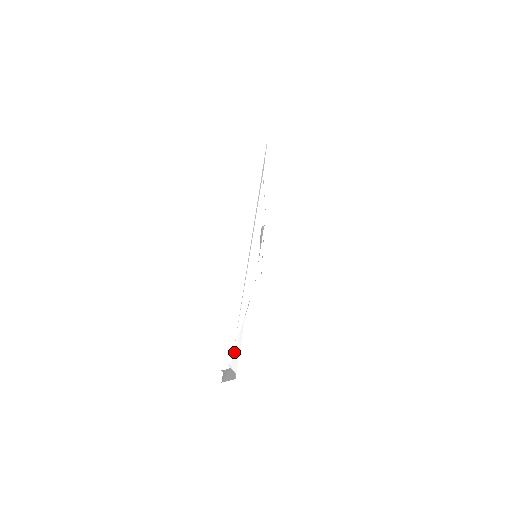
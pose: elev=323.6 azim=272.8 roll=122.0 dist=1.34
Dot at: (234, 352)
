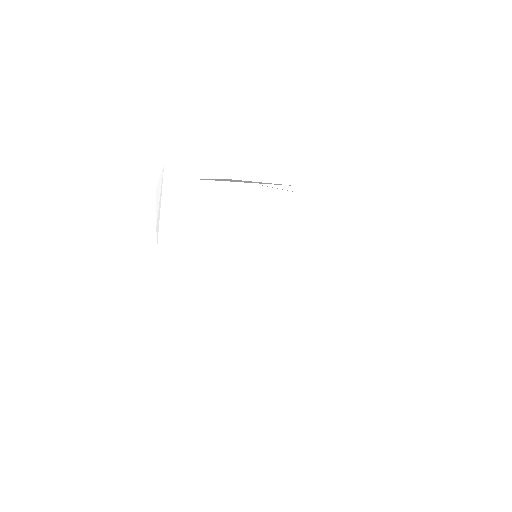
Dot at: occluded
